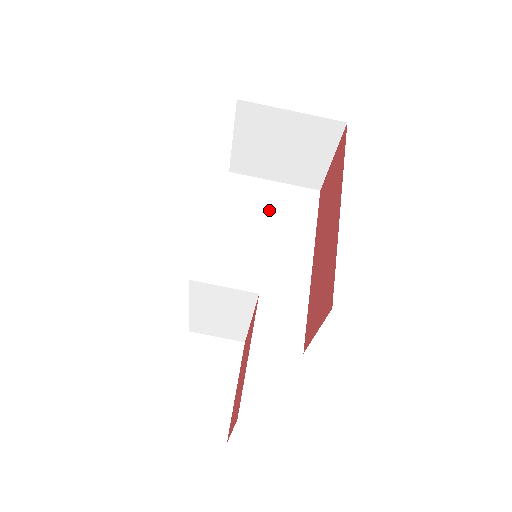
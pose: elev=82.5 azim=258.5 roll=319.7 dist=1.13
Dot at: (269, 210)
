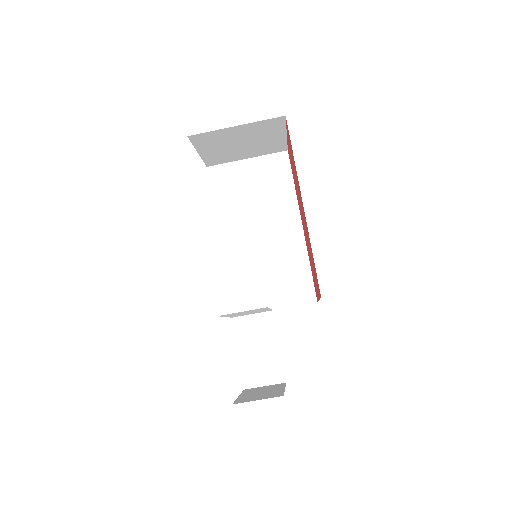
Dot at: (252, 190)
